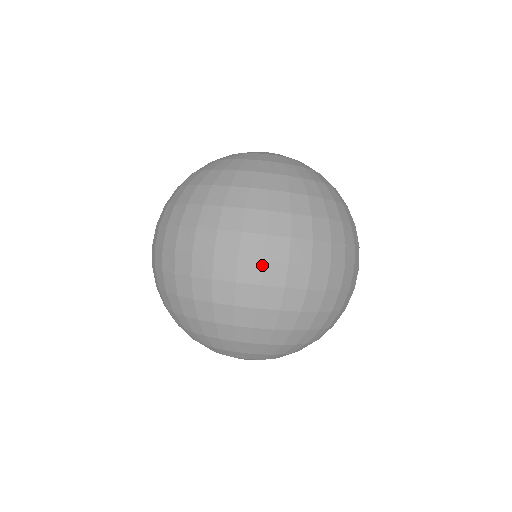
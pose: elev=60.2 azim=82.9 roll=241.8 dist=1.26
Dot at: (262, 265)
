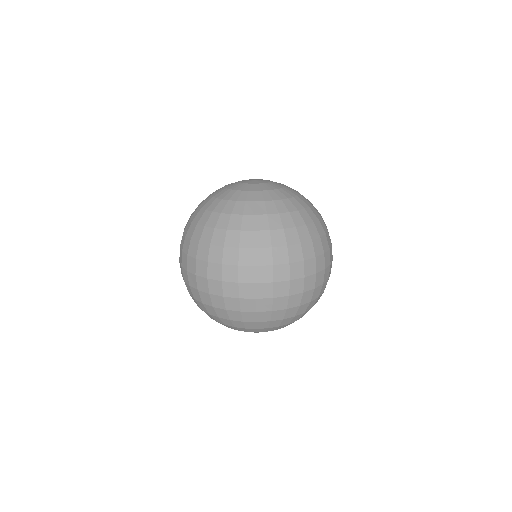
Dot at: (255, 286)
